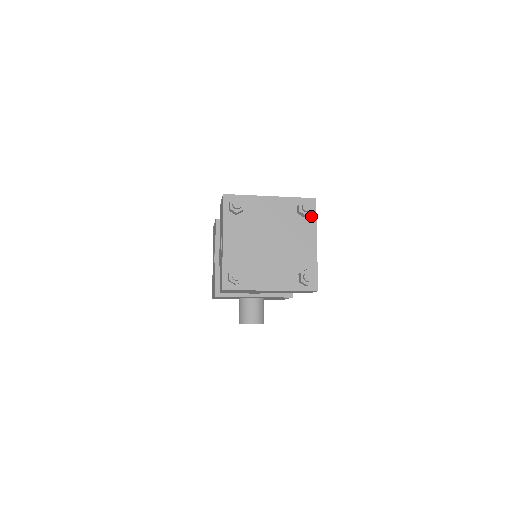
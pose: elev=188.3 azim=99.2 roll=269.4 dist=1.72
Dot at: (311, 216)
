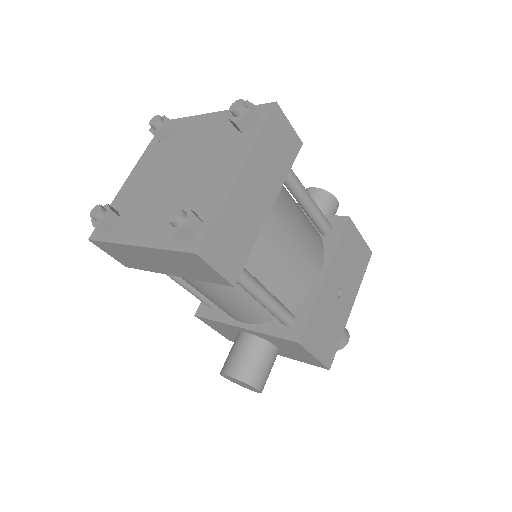
Dot at: (254, 129)
